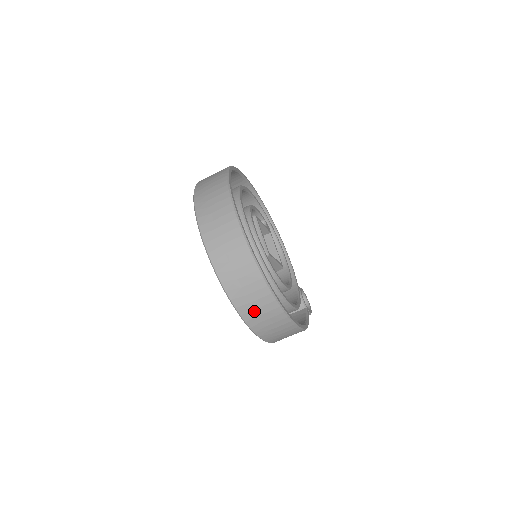
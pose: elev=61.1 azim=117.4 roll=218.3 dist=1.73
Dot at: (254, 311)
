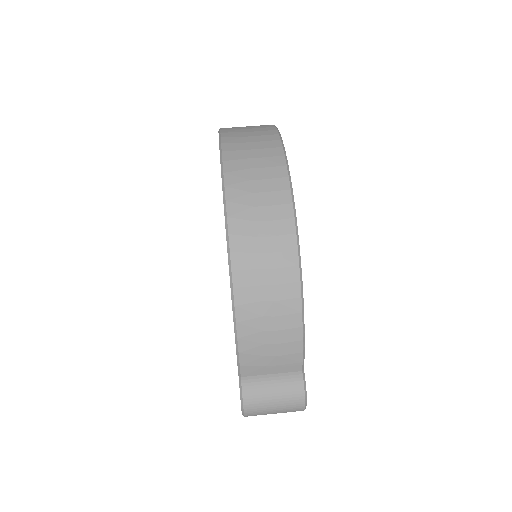
Dot at: (244, 152)
